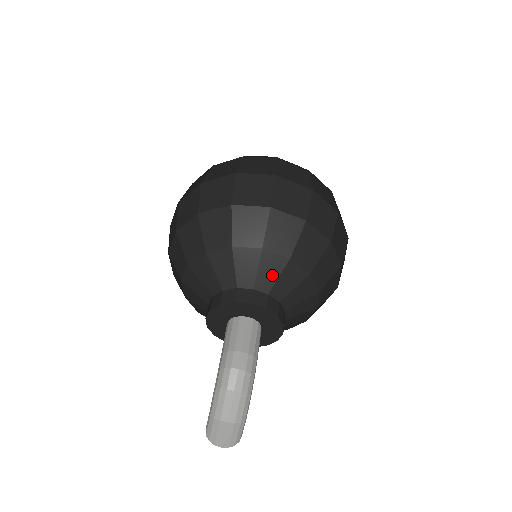
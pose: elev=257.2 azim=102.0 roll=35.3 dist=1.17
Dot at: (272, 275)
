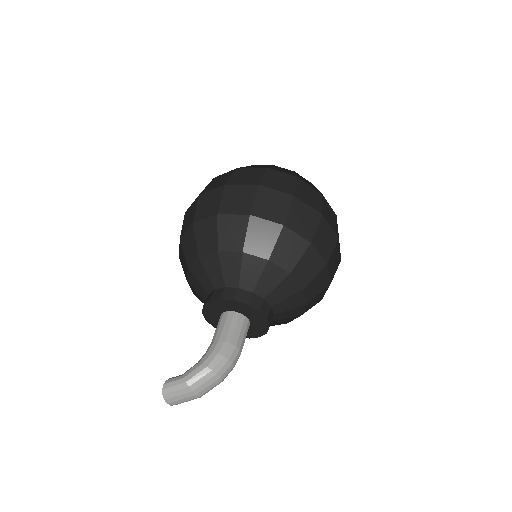
Dot at: (289, 306)
